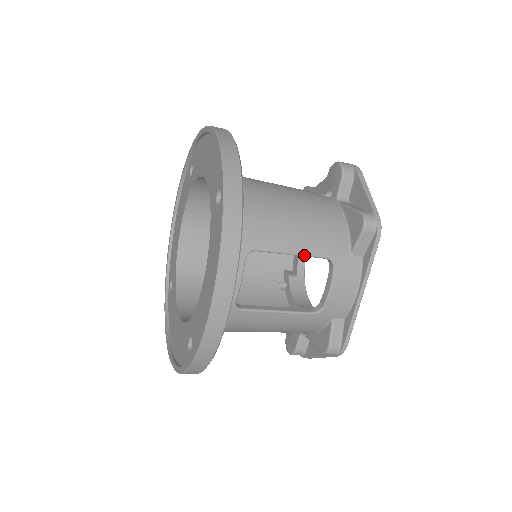
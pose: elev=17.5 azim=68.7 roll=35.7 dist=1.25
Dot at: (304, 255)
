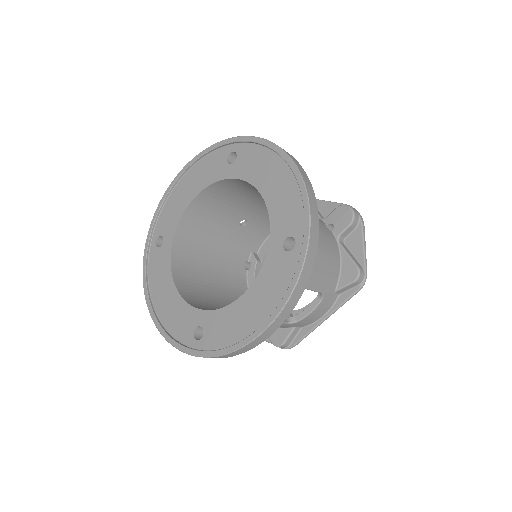
Dot at: (311, 290)
